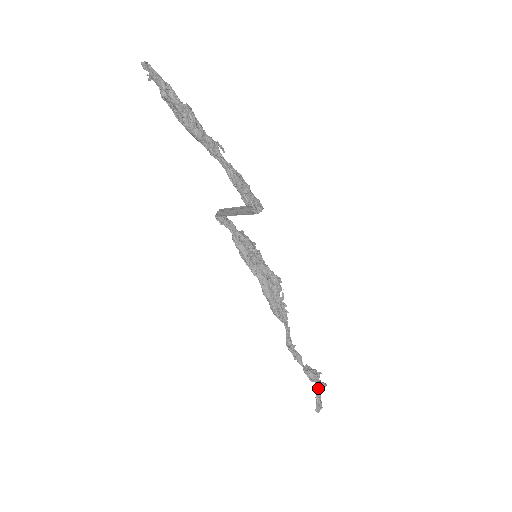
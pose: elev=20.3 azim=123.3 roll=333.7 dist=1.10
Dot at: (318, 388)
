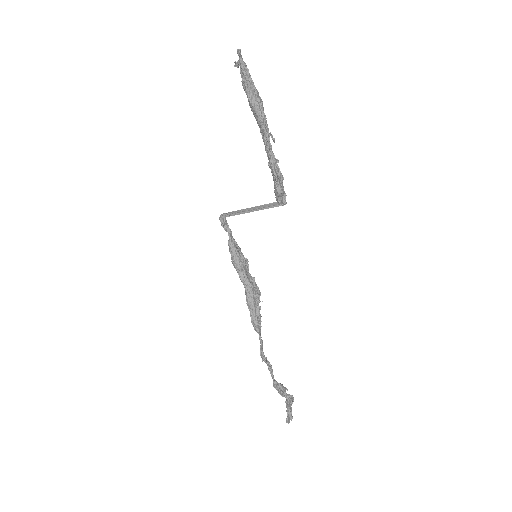
Dot at: (289, 398)
